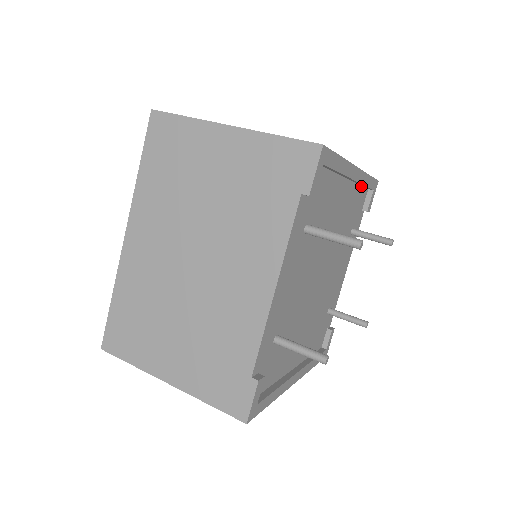
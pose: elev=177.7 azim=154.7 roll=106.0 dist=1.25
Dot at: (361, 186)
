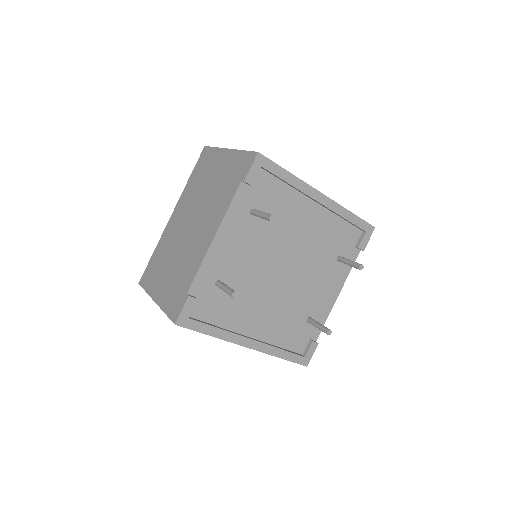
Dot at: (346, 221)
